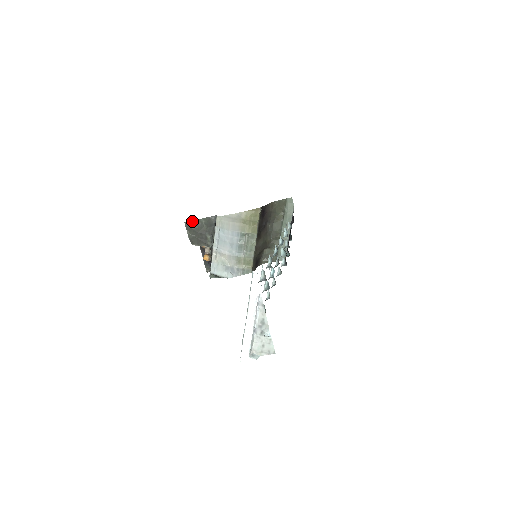
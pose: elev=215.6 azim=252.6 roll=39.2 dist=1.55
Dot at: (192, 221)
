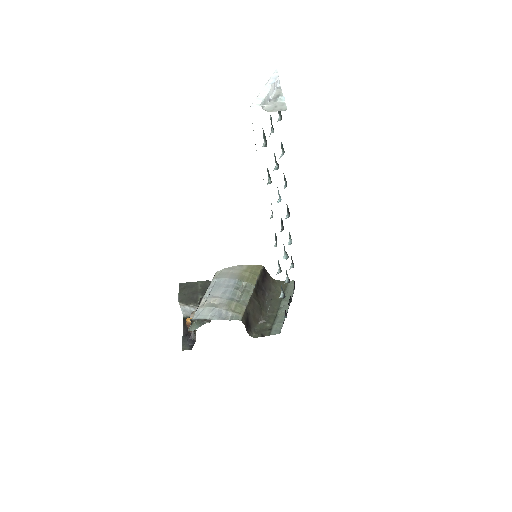
Dot at: (188, 283)
